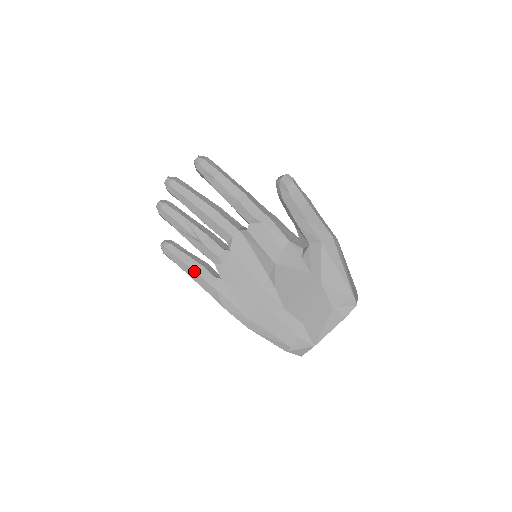
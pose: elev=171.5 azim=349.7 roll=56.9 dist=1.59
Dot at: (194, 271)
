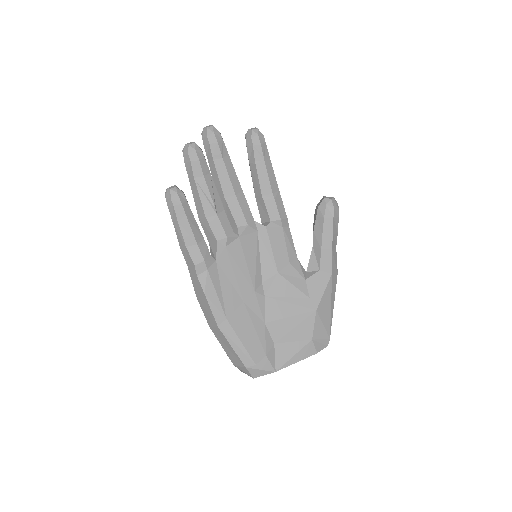
Dot at: (194, 237)
